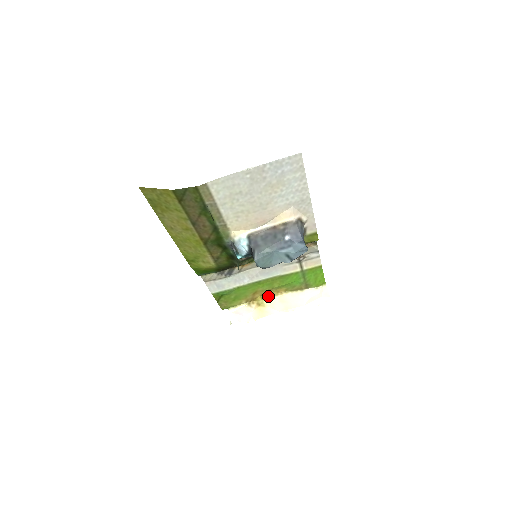
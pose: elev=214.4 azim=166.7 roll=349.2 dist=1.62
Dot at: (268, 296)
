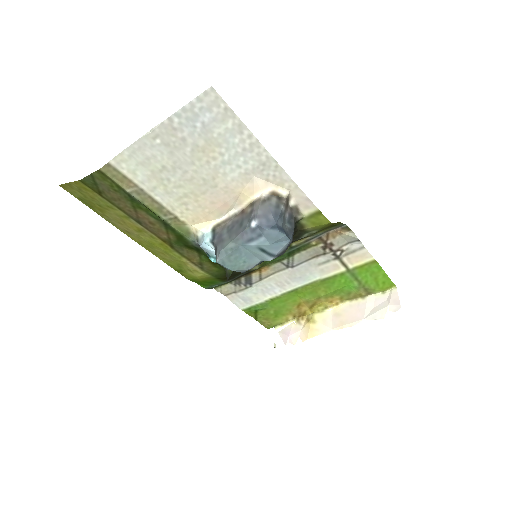
Dot at: (320, 308)
